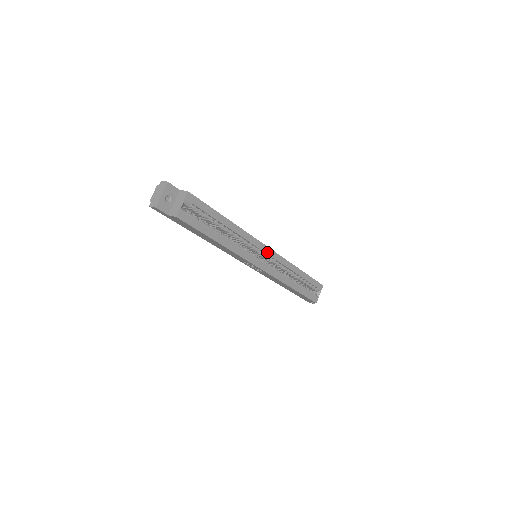
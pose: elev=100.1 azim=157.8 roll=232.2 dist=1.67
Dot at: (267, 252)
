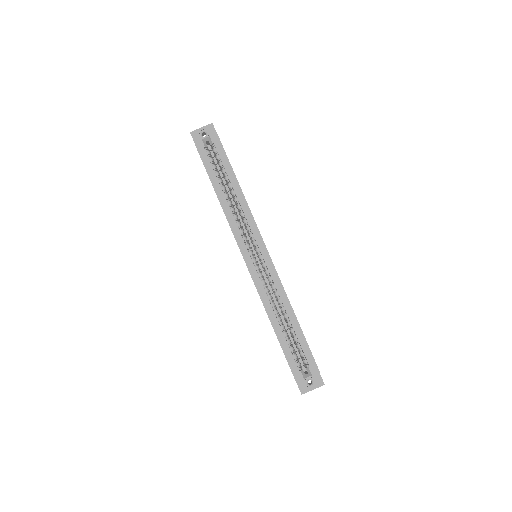
Dot at: (263, 252)
